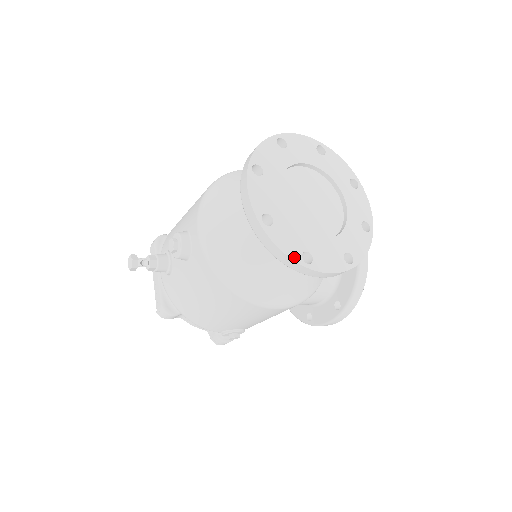
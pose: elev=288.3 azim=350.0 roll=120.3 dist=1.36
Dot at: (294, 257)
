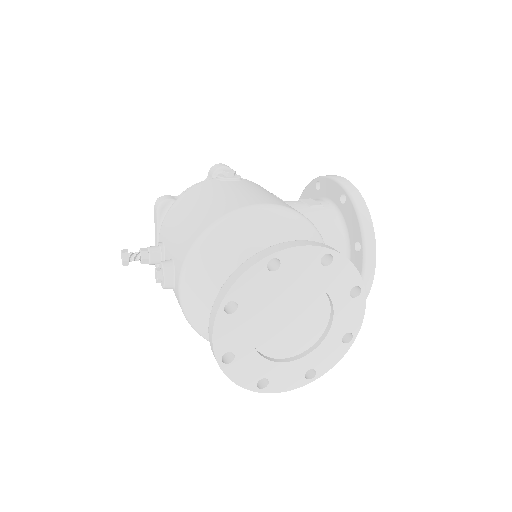
Dot at: (248, 386)
